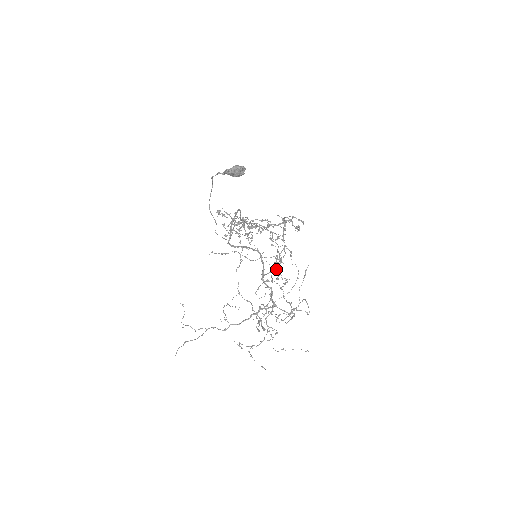
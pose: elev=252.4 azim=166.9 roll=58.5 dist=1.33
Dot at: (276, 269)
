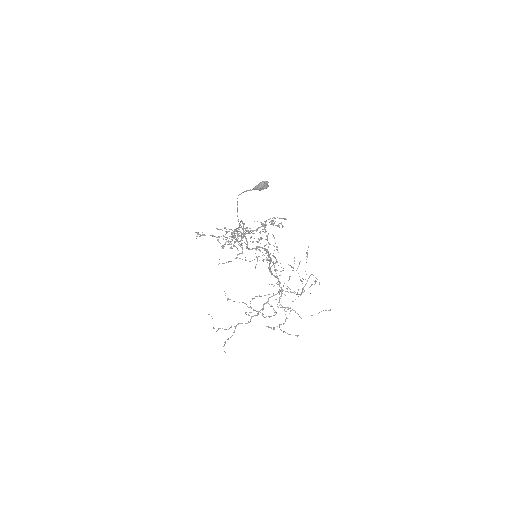
Dot at: (276, 261)
